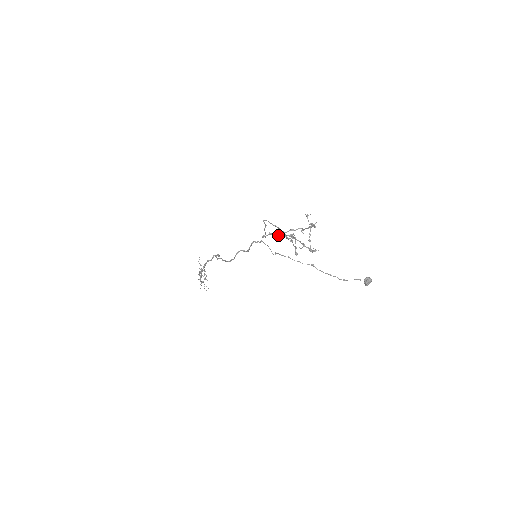
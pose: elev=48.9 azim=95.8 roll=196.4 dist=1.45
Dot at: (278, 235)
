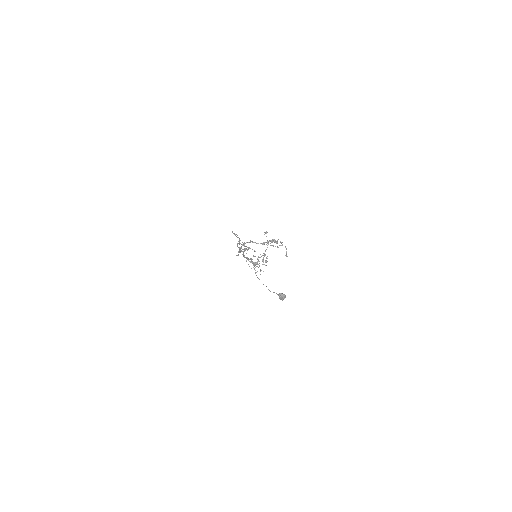
Dot at: occluded
